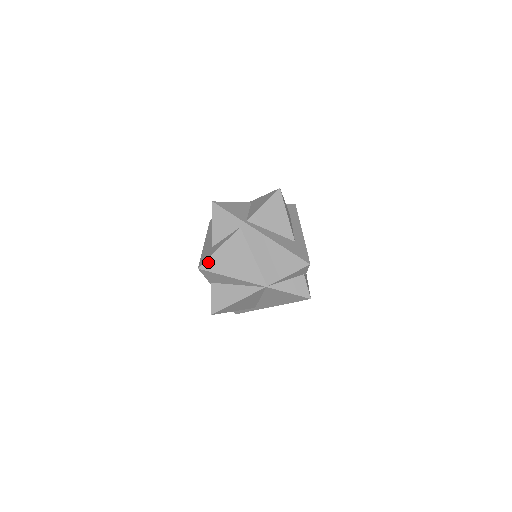
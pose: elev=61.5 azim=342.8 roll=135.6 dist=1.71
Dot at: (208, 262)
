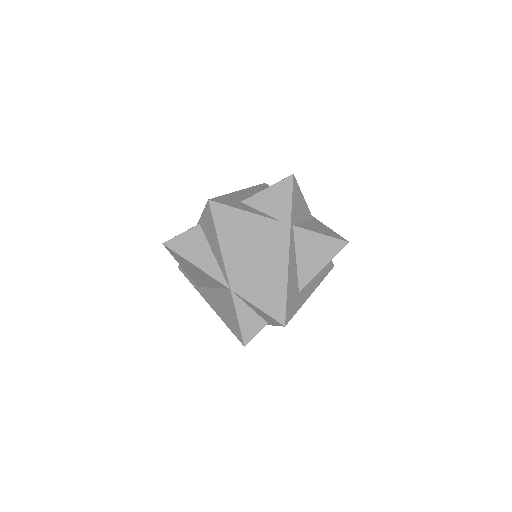
Dot at: (222, 207)
